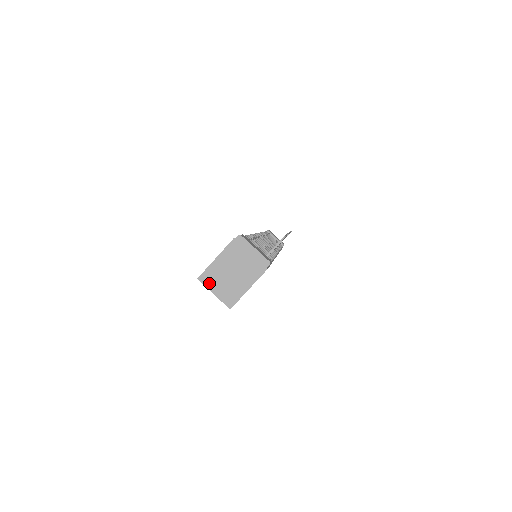
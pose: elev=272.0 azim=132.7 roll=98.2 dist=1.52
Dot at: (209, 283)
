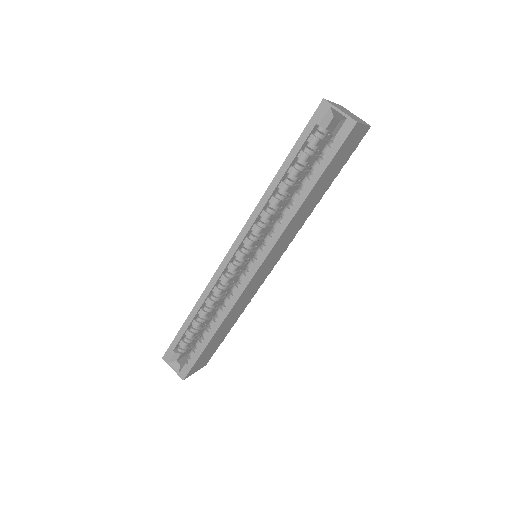
Dot at: (334, 105)
